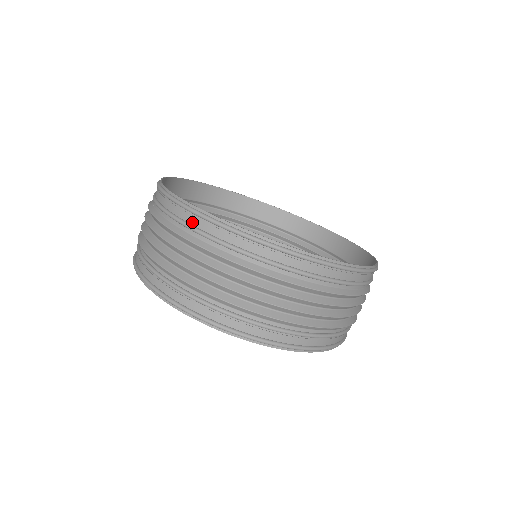
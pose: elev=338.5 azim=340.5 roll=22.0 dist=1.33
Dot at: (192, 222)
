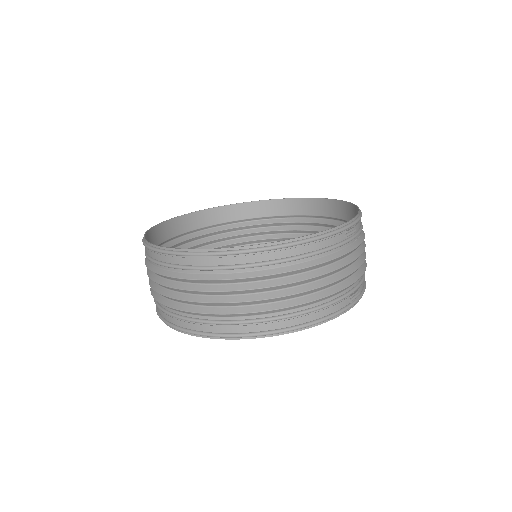
Dot at: (150, 241)
